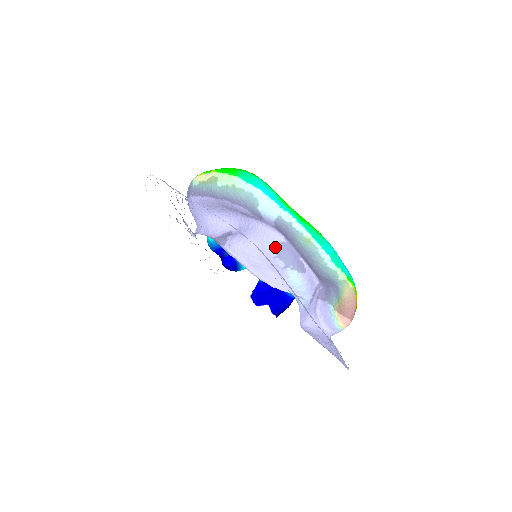
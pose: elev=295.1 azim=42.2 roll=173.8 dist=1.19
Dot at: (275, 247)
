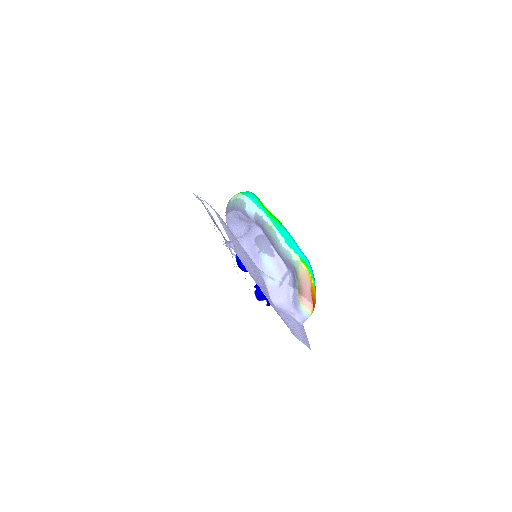
Dot at: (256, 238)
